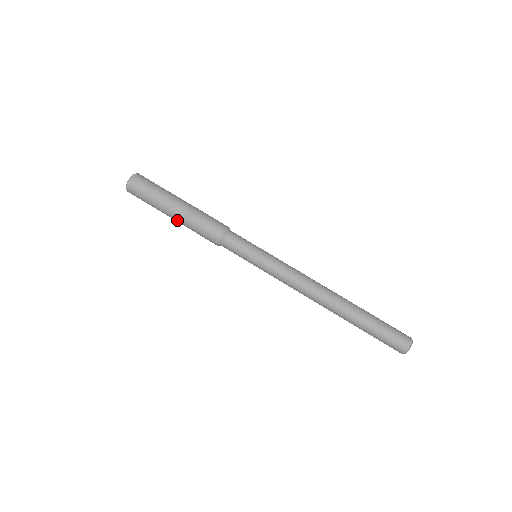
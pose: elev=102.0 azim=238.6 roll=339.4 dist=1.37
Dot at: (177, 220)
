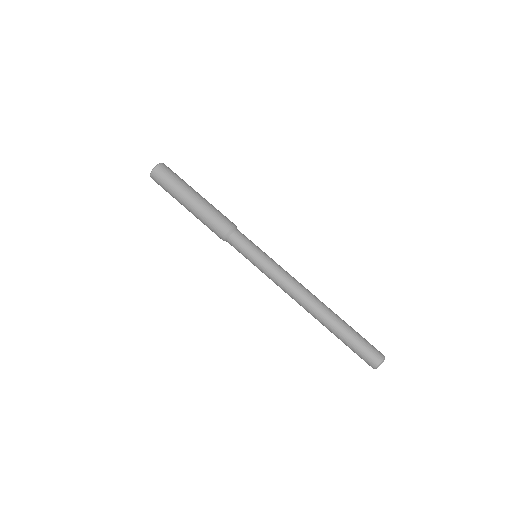
Dot at: occluded
